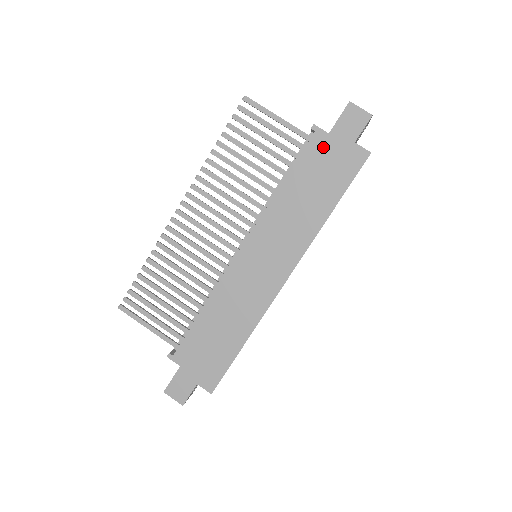
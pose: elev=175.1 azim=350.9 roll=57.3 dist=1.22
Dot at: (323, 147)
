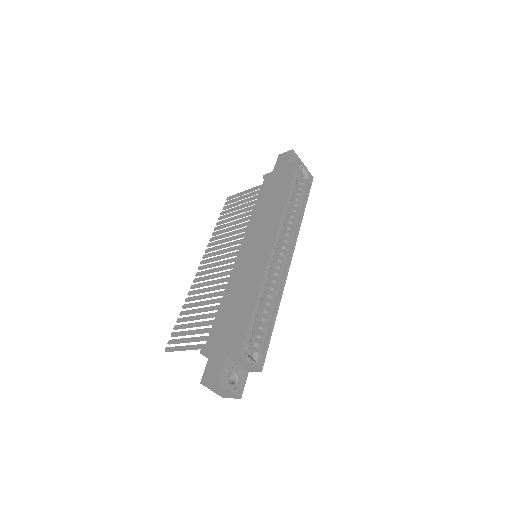
Dot at: (272, 177)
